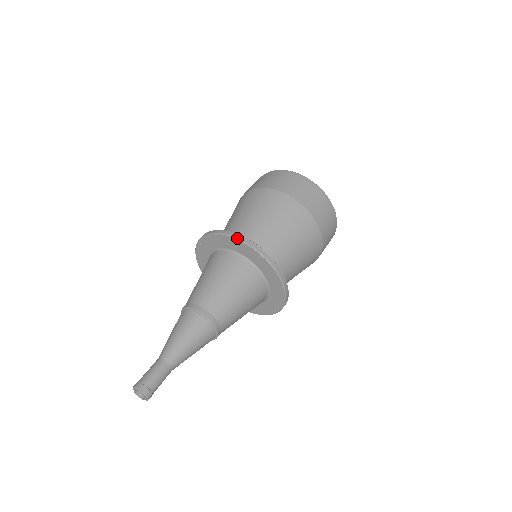
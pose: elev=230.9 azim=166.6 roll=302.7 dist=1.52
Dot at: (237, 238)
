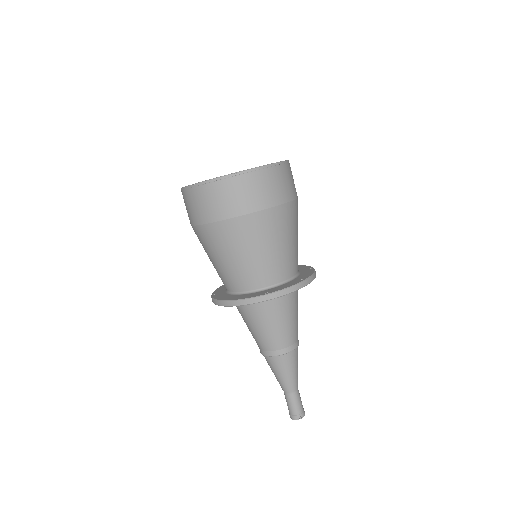
Dot at: occluded
